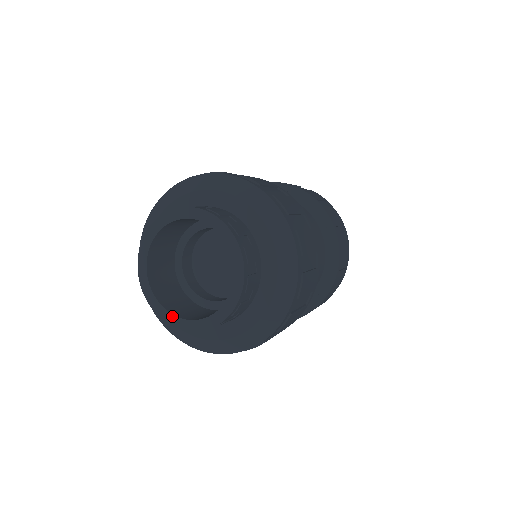
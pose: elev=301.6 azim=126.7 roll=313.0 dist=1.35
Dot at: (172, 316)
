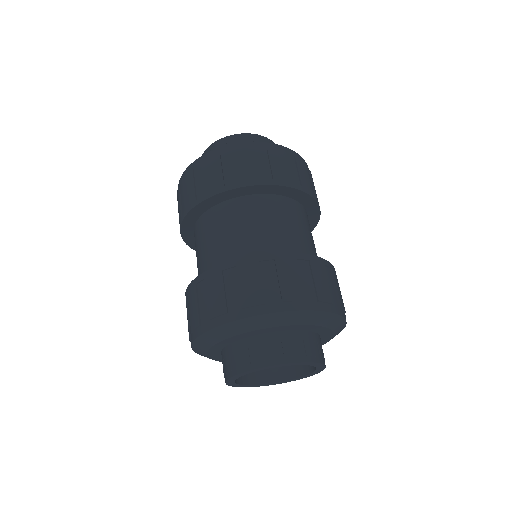
Dot at: (282, 382)
